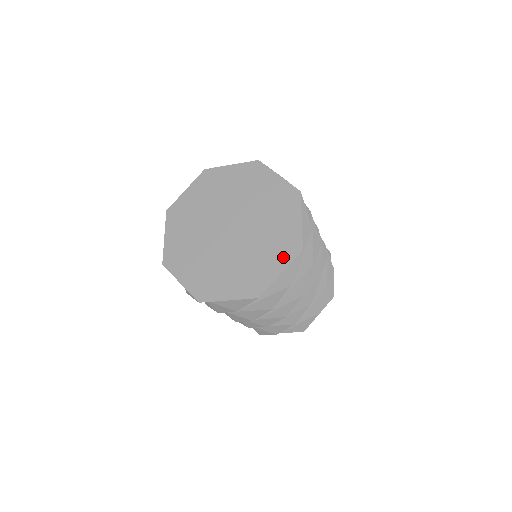
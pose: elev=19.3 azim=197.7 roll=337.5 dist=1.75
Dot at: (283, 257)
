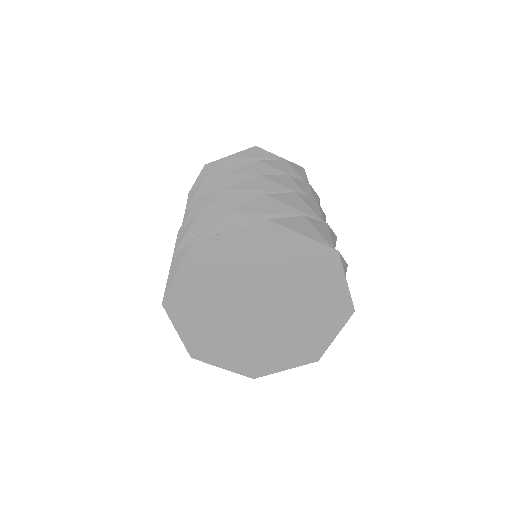
Dot at: (334, 322)
